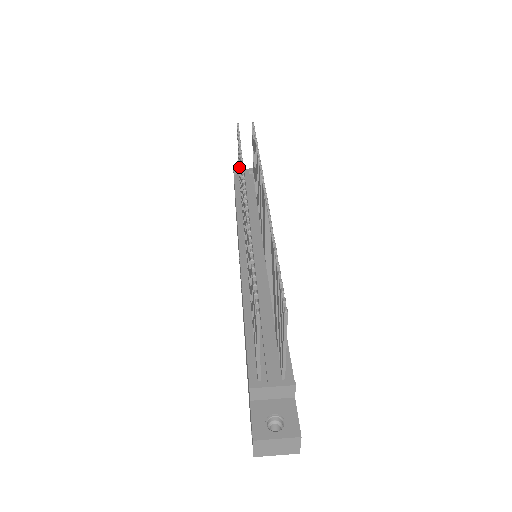
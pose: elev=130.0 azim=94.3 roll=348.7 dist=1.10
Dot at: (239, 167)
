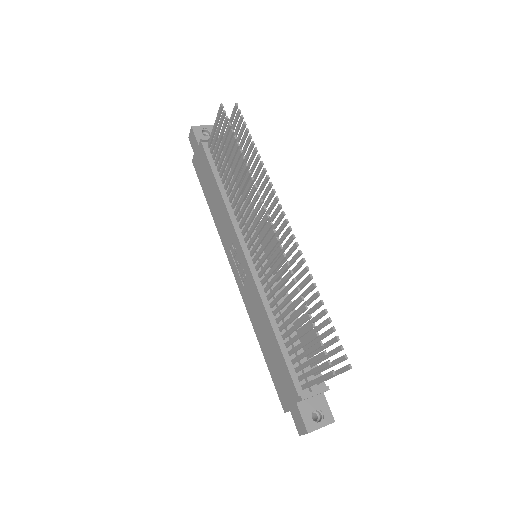
Dot at: (224, 154)
